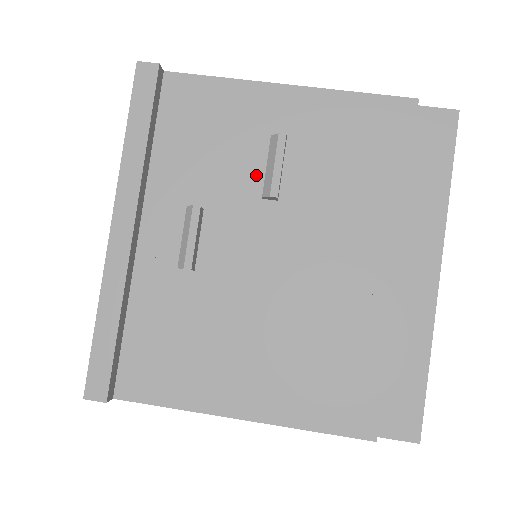
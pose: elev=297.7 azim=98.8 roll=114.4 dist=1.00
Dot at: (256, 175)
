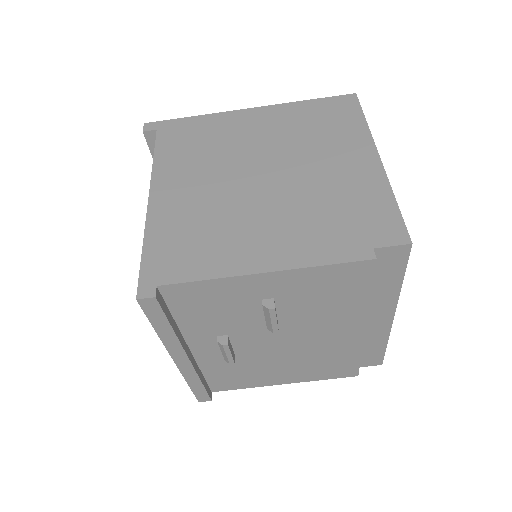
Dot at: (258, 316)
